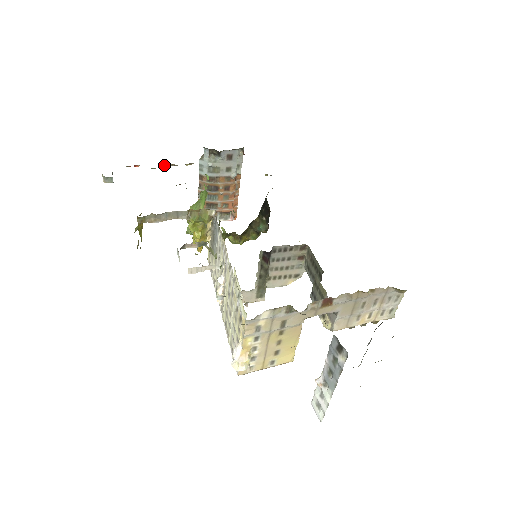
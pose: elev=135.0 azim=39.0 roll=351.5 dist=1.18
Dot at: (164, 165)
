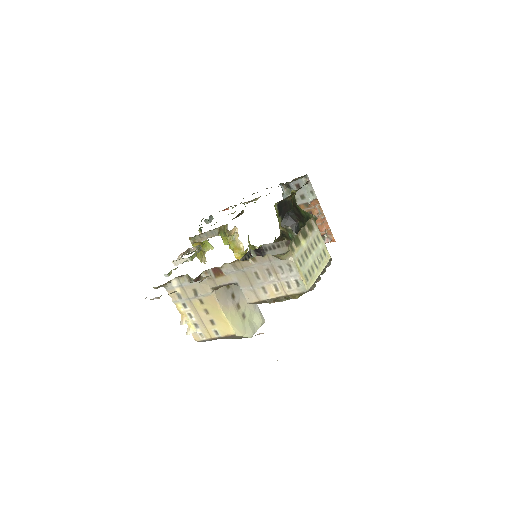
Dot at: occluded
